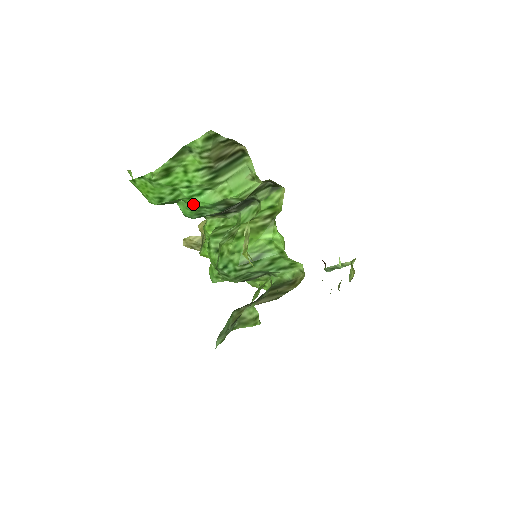
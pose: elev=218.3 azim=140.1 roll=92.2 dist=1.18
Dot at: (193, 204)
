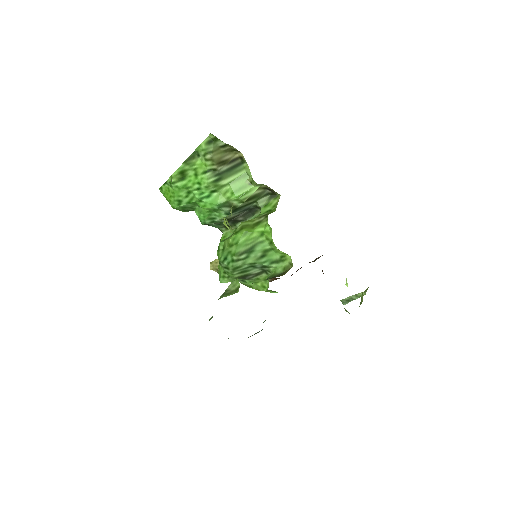
Dot at: (204, 206)
